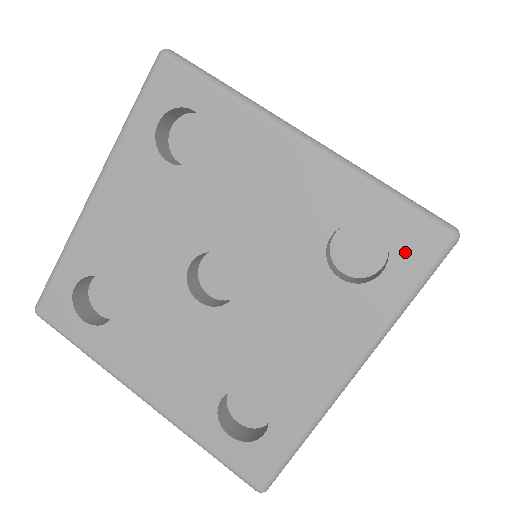
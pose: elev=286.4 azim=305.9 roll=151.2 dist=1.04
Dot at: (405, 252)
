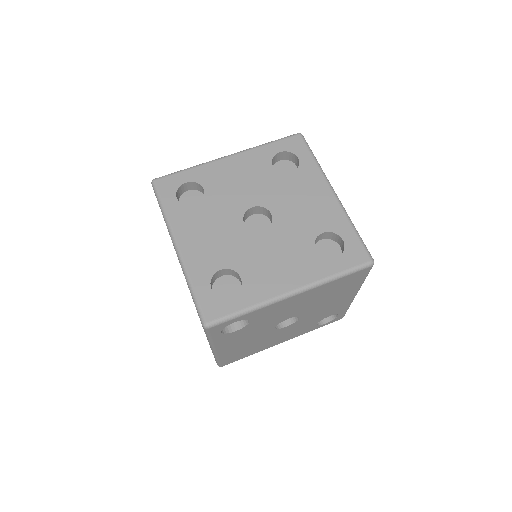
Dot at: (296, 149)
